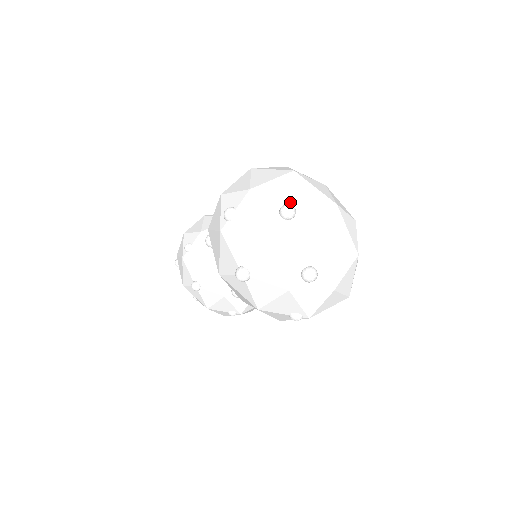
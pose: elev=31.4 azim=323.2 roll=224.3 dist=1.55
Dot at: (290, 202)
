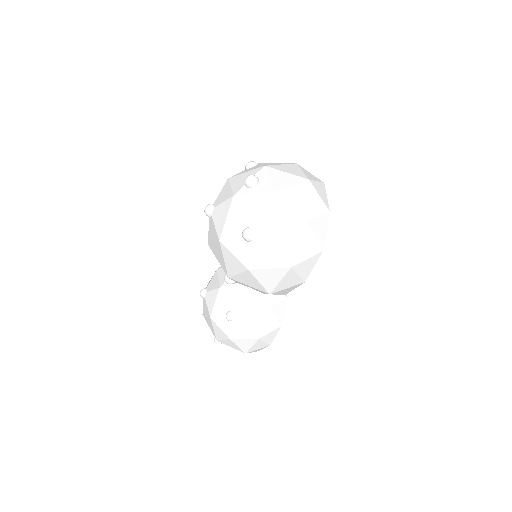
Dot at: occluded
